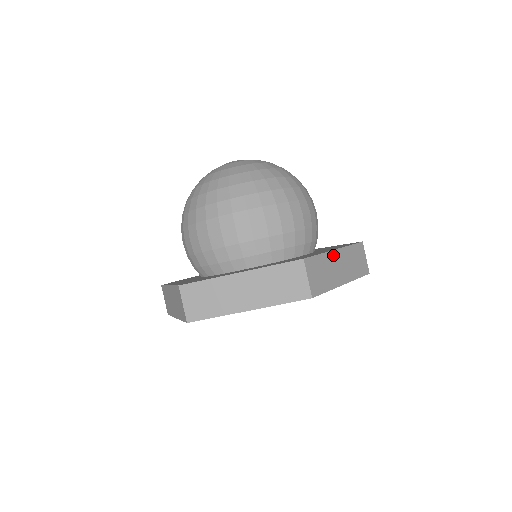
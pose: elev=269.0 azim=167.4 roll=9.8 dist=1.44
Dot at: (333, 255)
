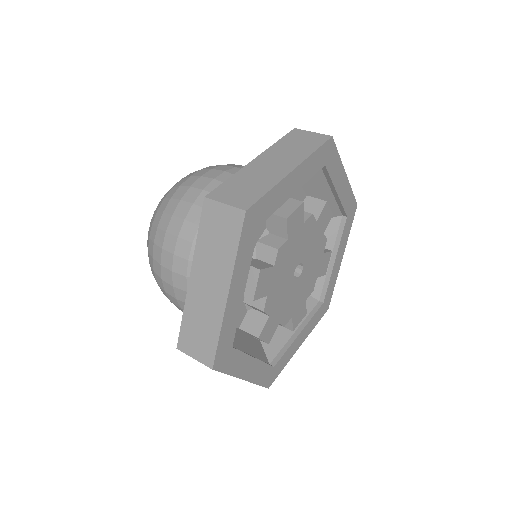
Dot at: (253, 165)
